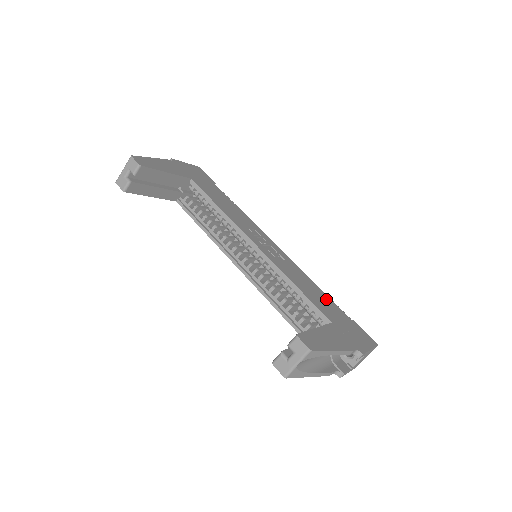
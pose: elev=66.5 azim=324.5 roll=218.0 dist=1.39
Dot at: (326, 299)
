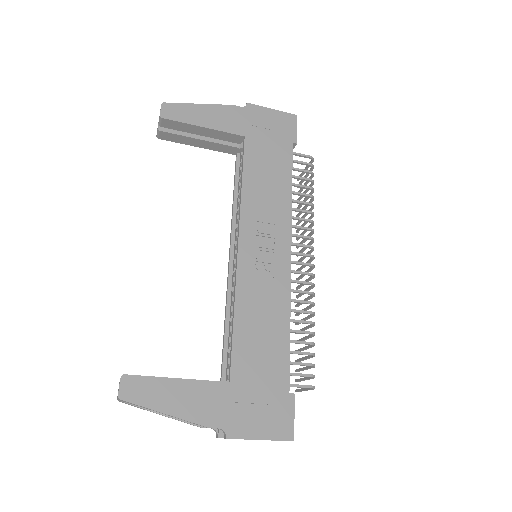
Dot at: (277, 350)
